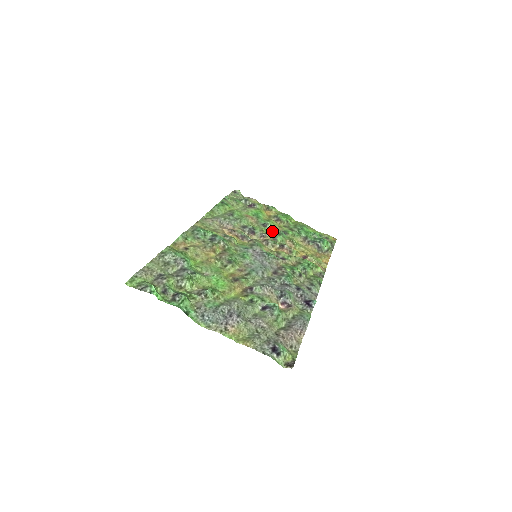
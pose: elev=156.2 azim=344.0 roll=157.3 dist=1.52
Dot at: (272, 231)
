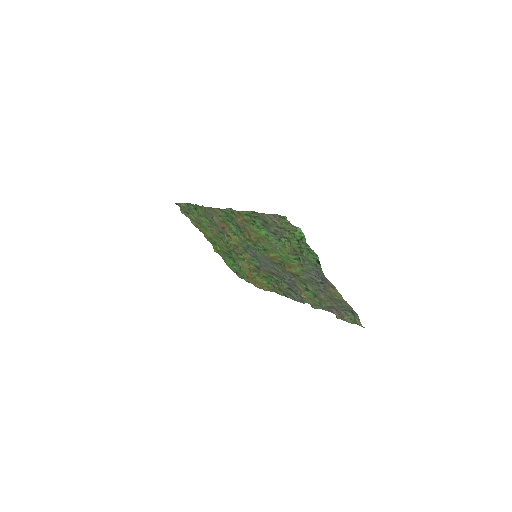
Dot at: (228, 247)
